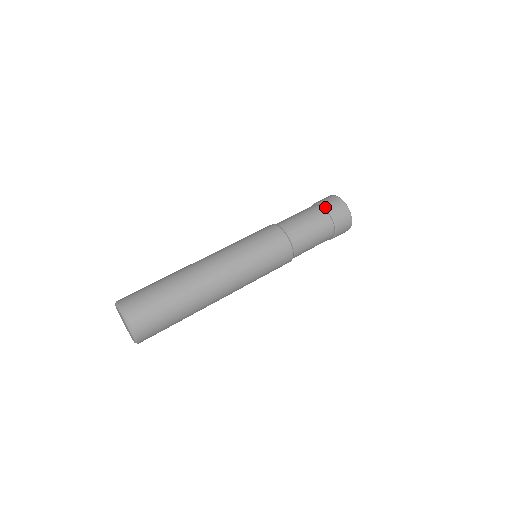
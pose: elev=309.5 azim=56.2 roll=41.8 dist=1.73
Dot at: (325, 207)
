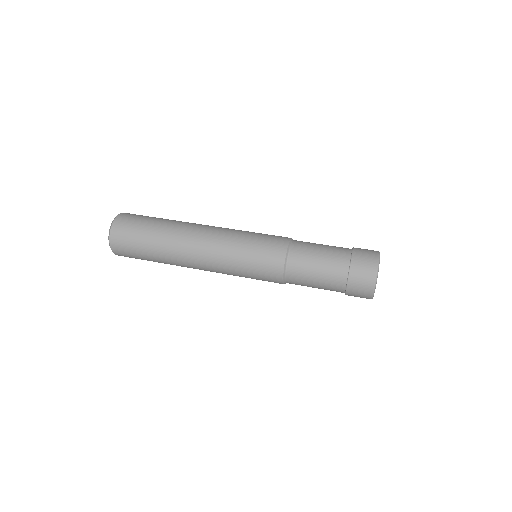
Dot at: (350, 270)
